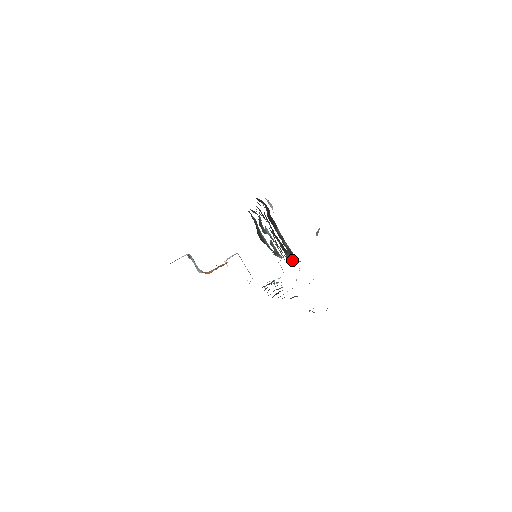
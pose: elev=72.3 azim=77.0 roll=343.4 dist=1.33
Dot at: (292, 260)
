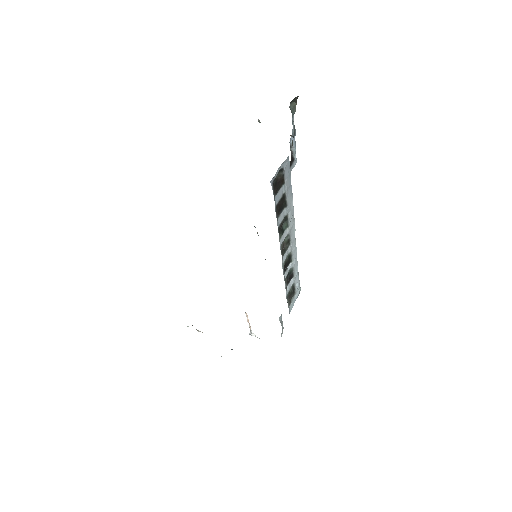
Dot at: occluded
